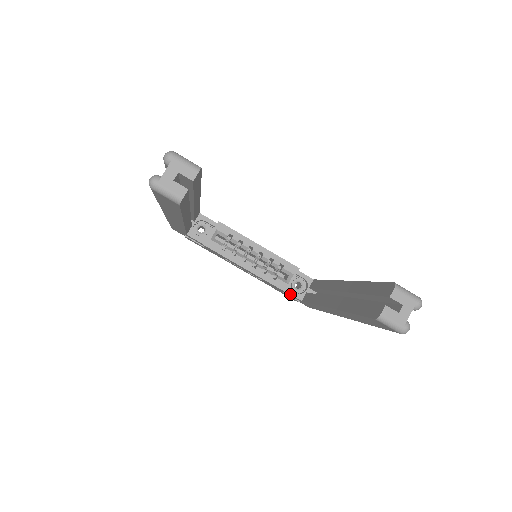
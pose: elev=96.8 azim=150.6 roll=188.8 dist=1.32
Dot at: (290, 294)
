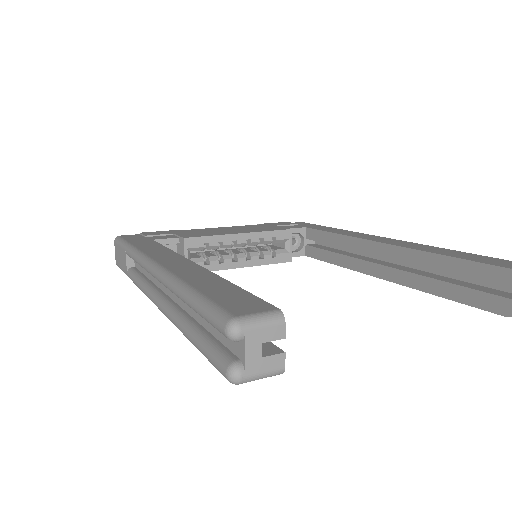
Dot at: occluded
